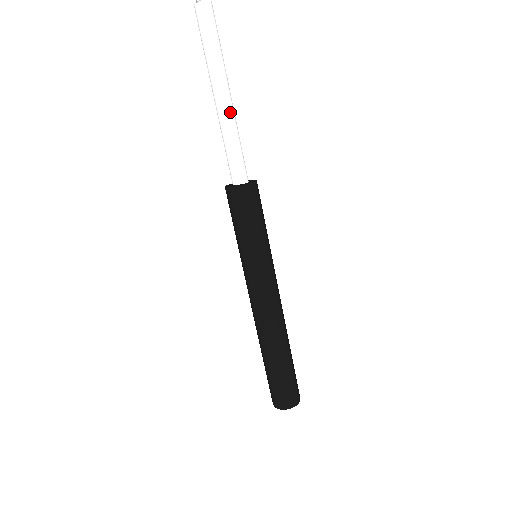
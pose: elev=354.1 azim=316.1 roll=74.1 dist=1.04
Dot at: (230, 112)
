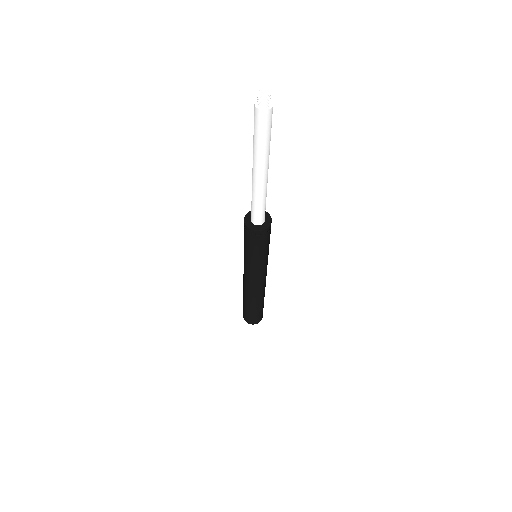
Dot at: (266, 183)
